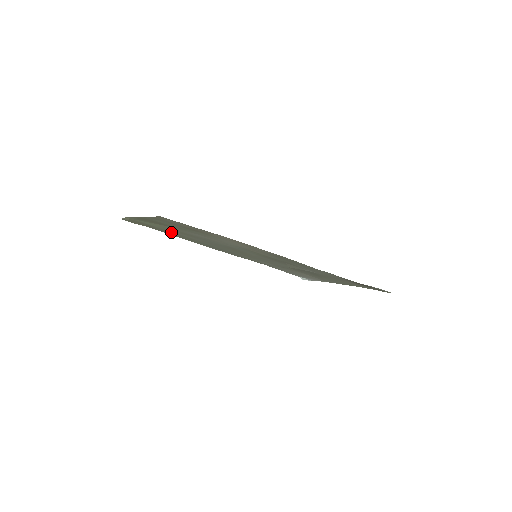
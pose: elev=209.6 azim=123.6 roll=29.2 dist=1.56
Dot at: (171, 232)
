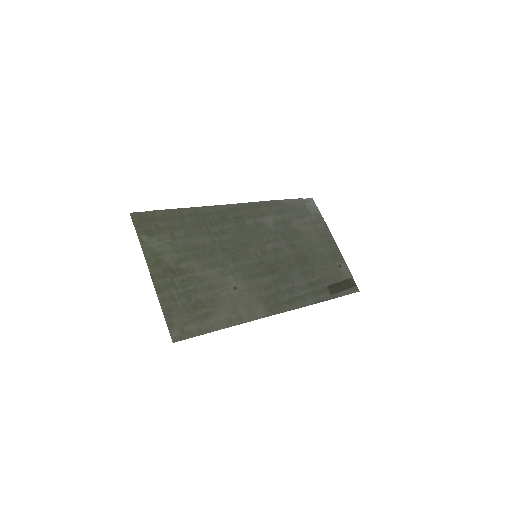
Dot at: (181, 230)
